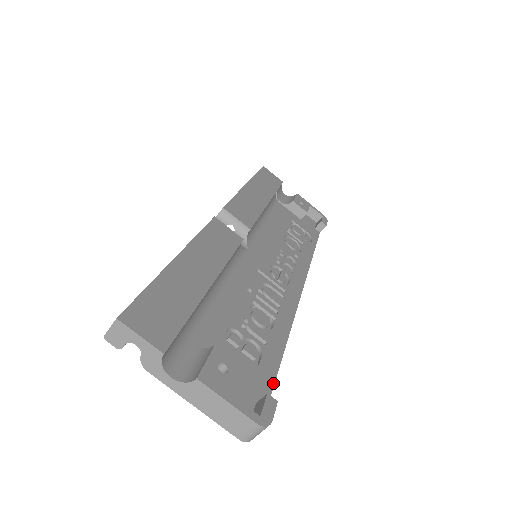
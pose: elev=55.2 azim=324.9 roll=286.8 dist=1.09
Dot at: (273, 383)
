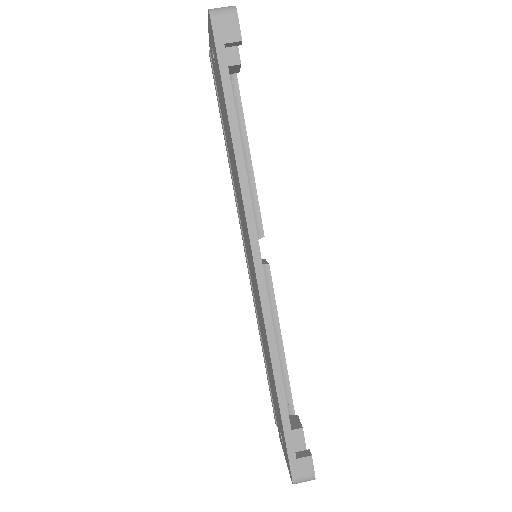
Dot at: occluded
